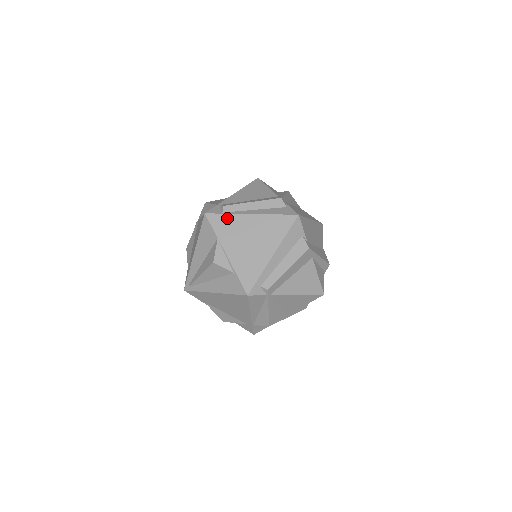
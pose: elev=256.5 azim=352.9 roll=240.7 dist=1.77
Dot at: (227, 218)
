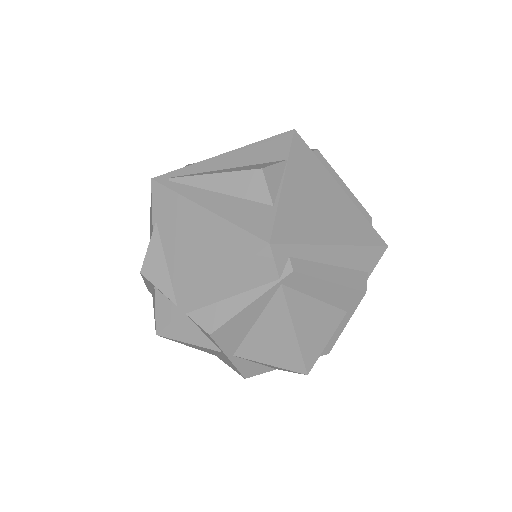
Dot at: (314, 159)
